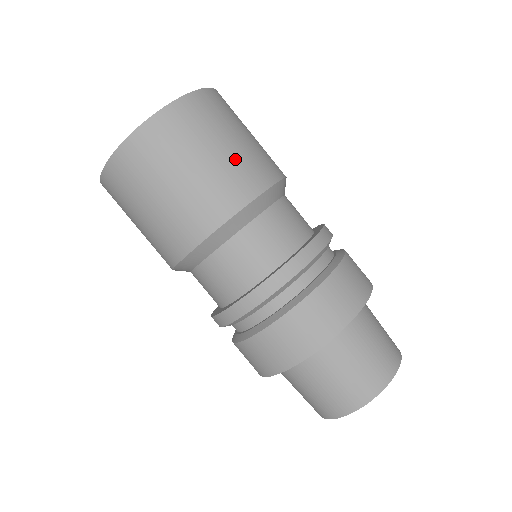
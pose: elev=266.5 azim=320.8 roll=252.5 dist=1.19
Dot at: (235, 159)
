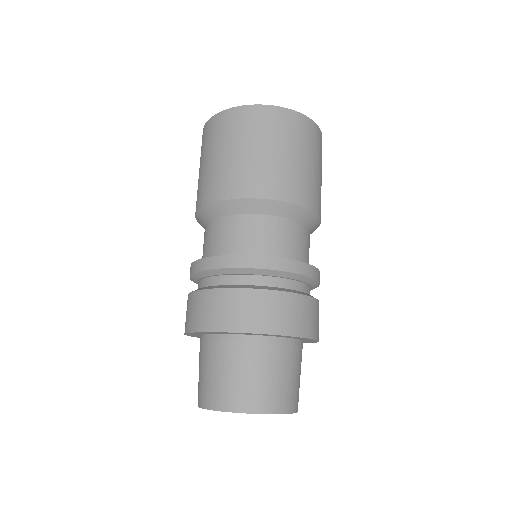
Dot at: (305, 174)
